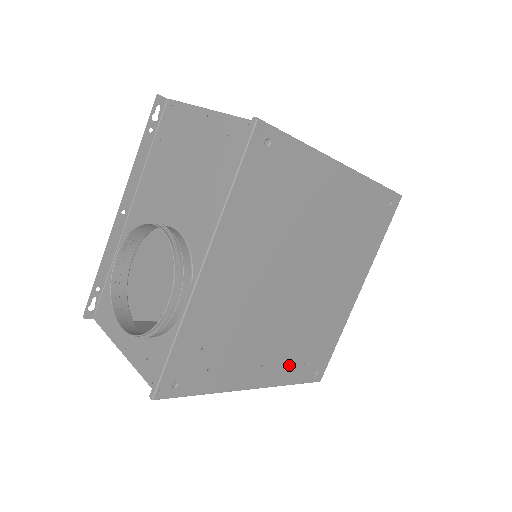
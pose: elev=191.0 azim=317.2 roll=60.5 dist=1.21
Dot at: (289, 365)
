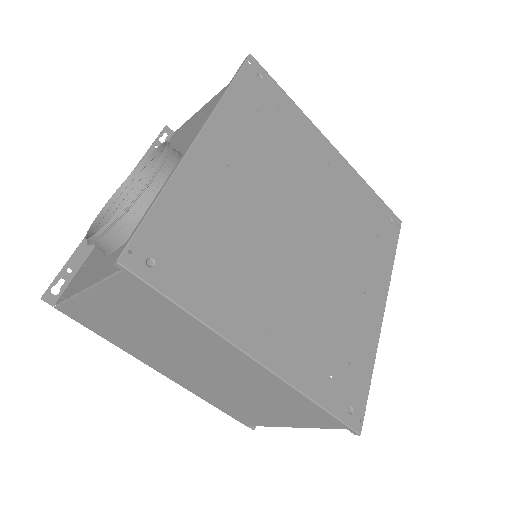
Dot at: (308, 360)
